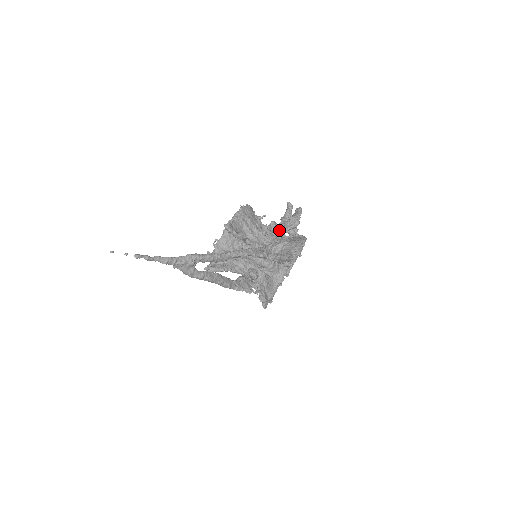
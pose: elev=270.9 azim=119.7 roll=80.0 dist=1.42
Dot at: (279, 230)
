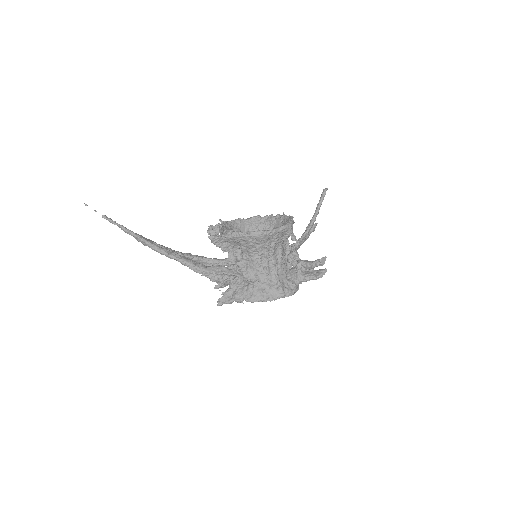
Dot at: (295, 262)
